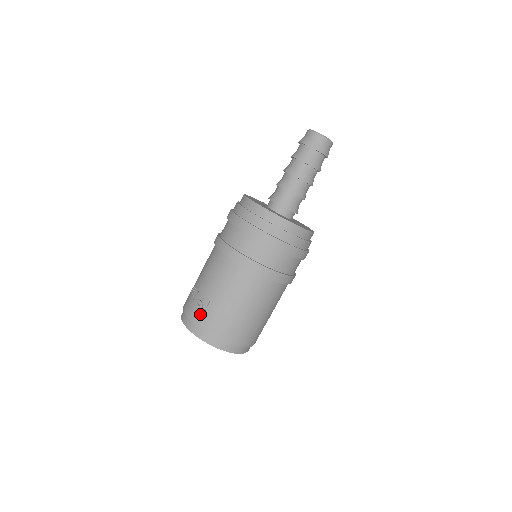
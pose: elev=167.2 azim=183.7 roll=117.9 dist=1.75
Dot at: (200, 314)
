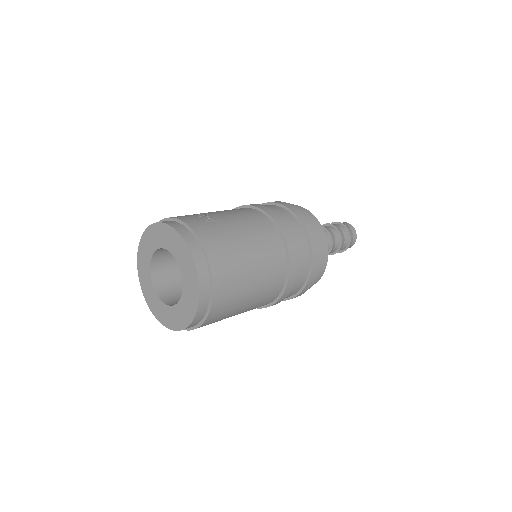
Dot at: (199, 220)
